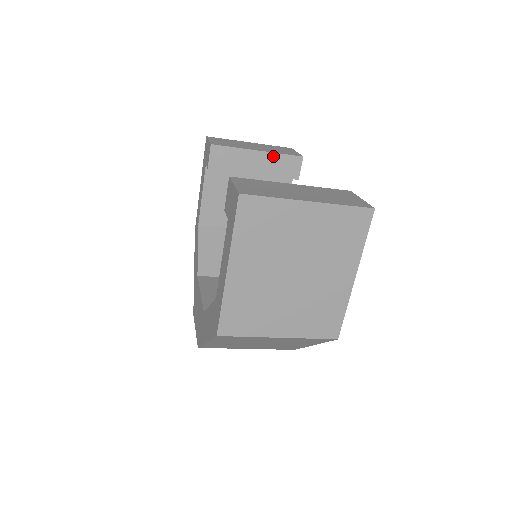
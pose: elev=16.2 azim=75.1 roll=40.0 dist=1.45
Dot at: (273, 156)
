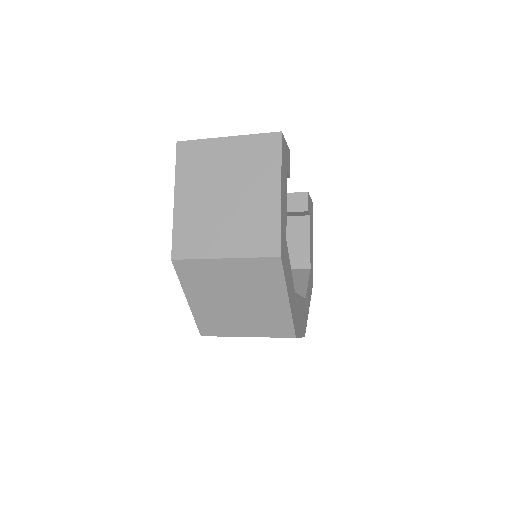
Dot at: occluded
